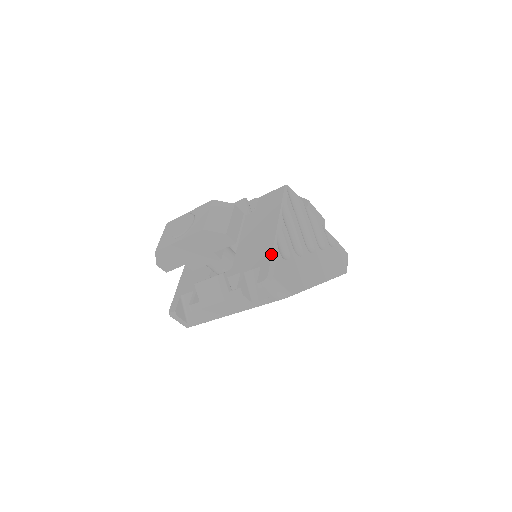
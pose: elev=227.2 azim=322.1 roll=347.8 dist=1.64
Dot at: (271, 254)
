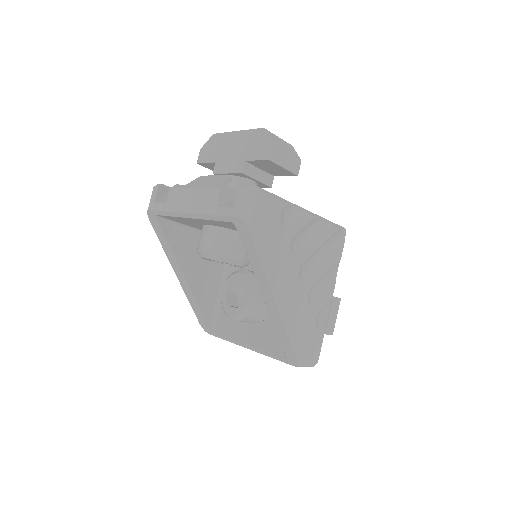
Dot at: occluded
